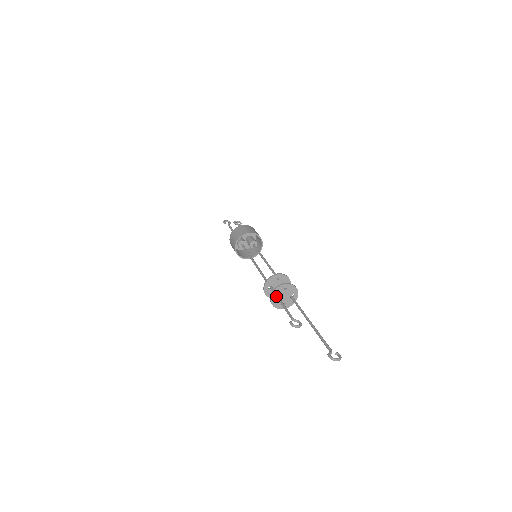
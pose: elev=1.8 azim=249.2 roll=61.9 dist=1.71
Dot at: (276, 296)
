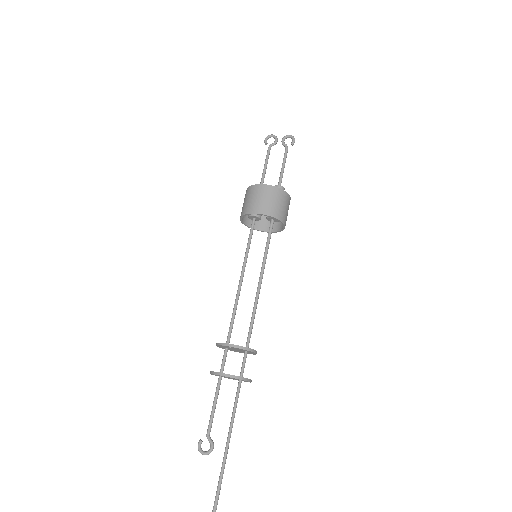
Dot at: occluded
